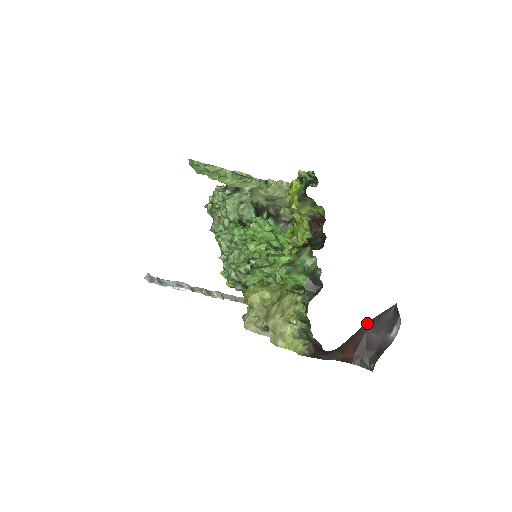
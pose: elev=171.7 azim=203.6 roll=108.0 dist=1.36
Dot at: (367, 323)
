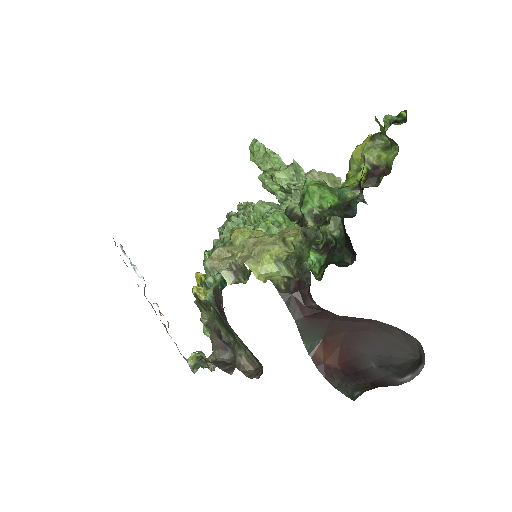
Dot at: (376, 335)
